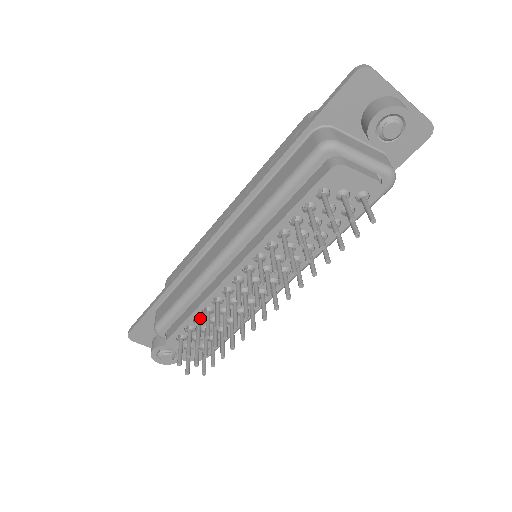
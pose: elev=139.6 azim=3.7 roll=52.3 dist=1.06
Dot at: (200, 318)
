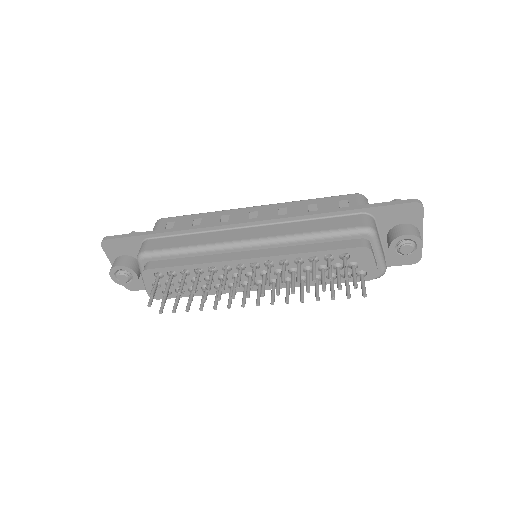
Dot at: (188, 272)
